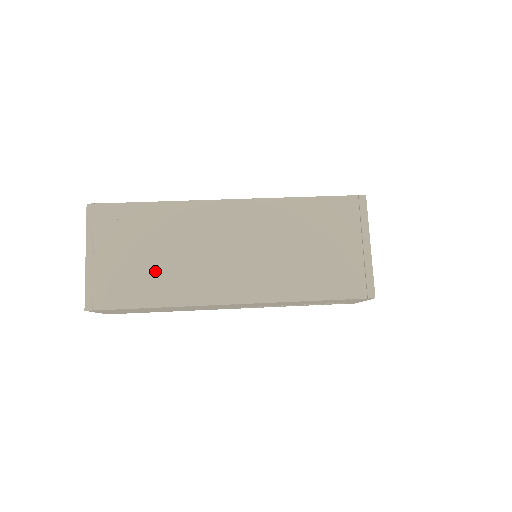
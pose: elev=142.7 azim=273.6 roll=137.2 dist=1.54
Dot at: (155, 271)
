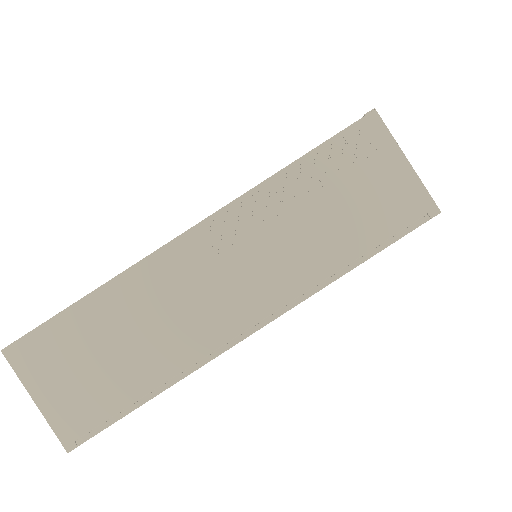
Dot at: occluded
